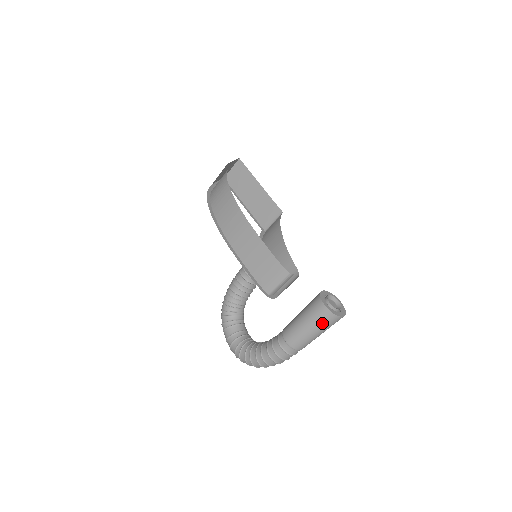
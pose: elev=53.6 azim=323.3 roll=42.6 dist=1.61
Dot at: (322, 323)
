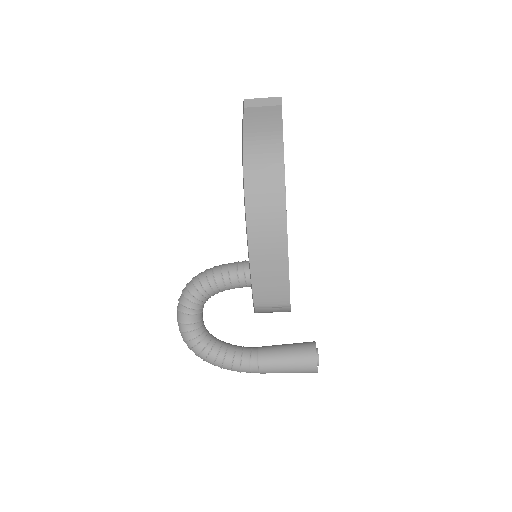
Dot at: occluded
